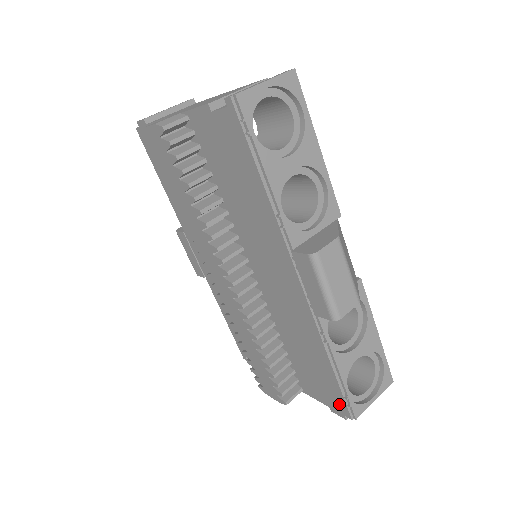
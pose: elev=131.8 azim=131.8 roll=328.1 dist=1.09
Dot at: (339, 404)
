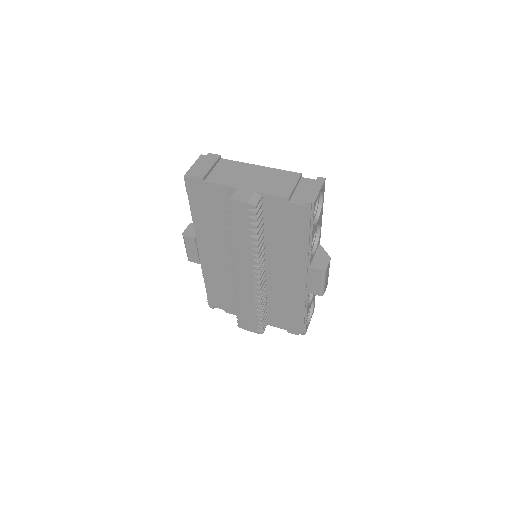
Dot at: (298, 329)
